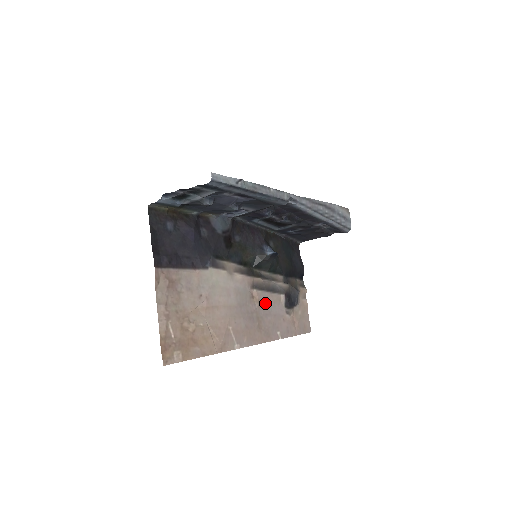
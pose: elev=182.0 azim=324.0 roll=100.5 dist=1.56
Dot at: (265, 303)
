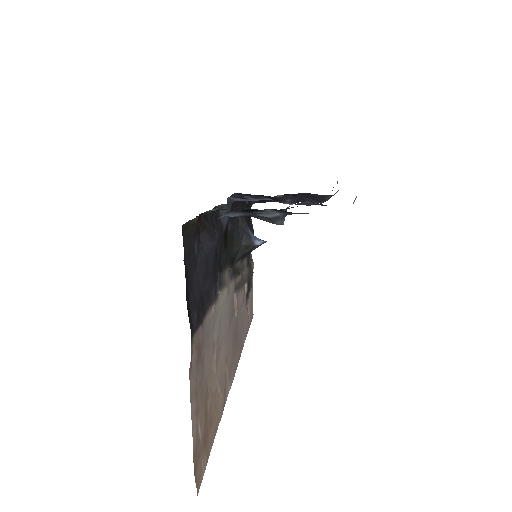
Dot at: (239, 306)
